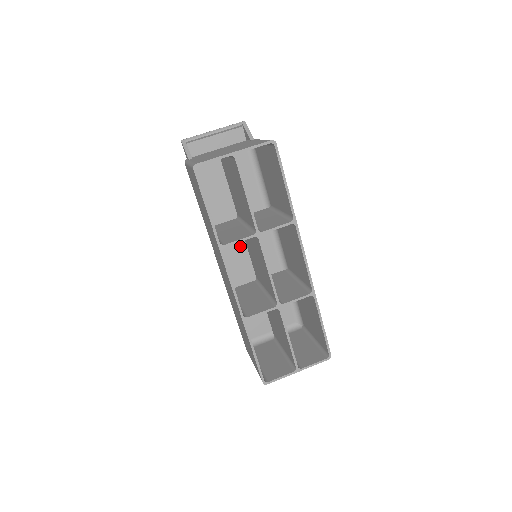
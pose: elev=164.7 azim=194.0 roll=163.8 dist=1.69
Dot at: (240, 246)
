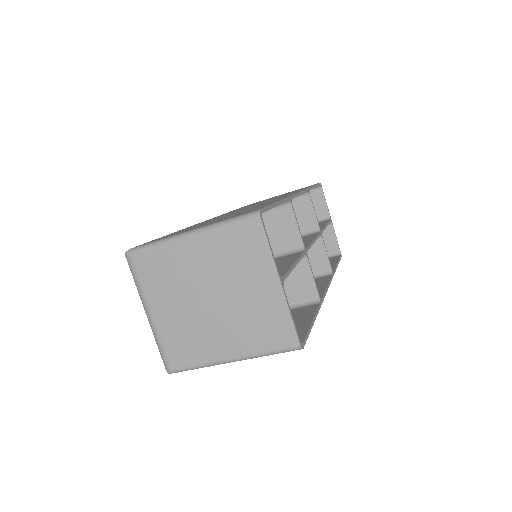
Dot at: occluded
